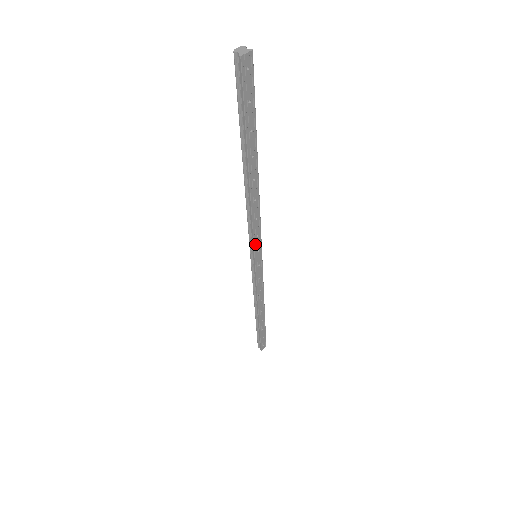
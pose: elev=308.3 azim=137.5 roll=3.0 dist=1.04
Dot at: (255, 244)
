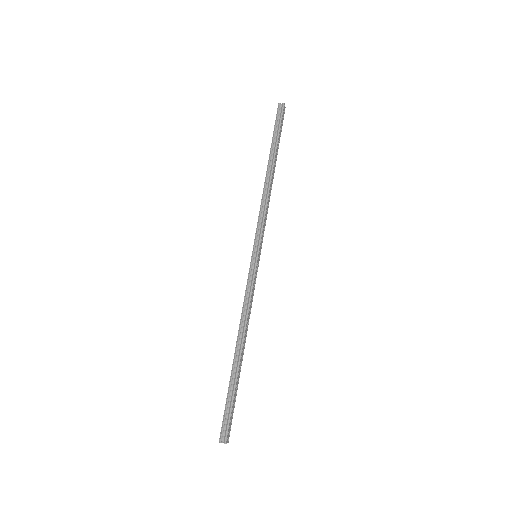
Dot at: (261, 236)
